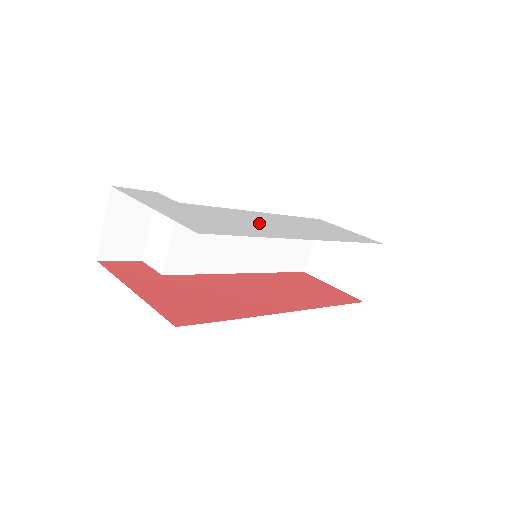
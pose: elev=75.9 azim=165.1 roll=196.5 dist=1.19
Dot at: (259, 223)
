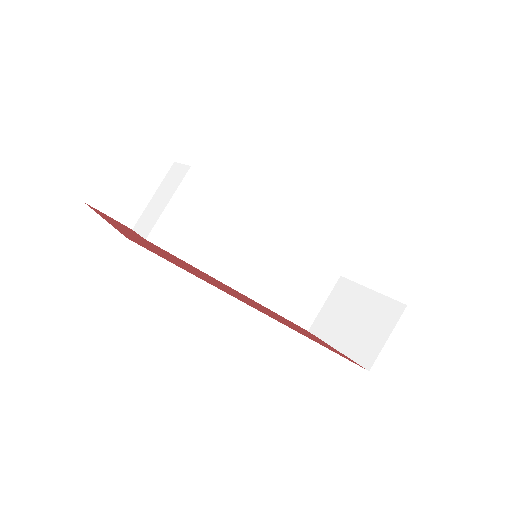
Dot at: occluded
